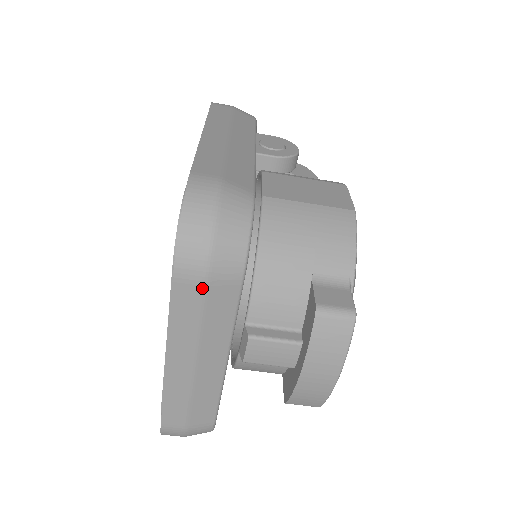
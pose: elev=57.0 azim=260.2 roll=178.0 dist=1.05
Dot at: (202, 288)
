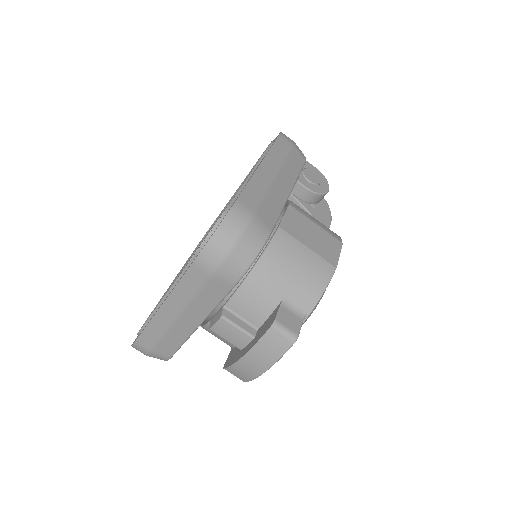
Dot at: (208, 277)
